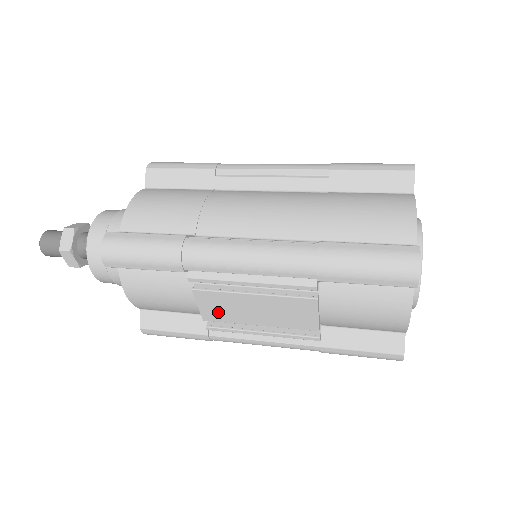
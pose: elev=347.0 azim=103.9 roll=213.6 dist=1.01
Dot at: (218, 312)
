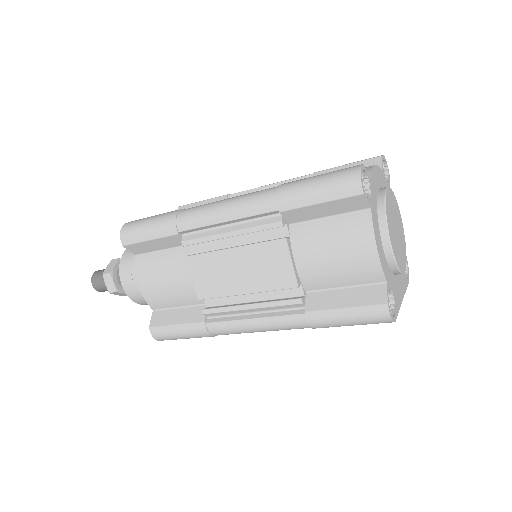
Dot at: (209, 283)
